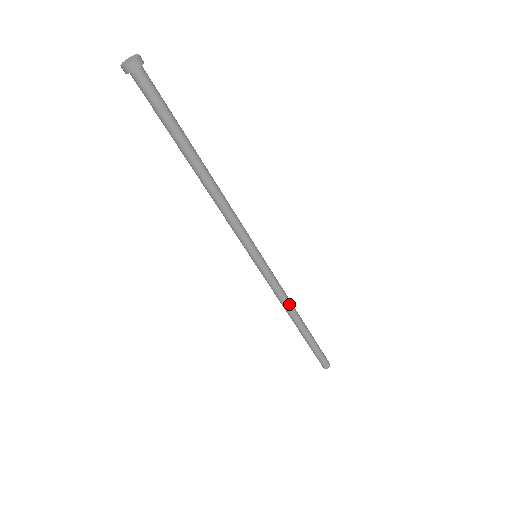
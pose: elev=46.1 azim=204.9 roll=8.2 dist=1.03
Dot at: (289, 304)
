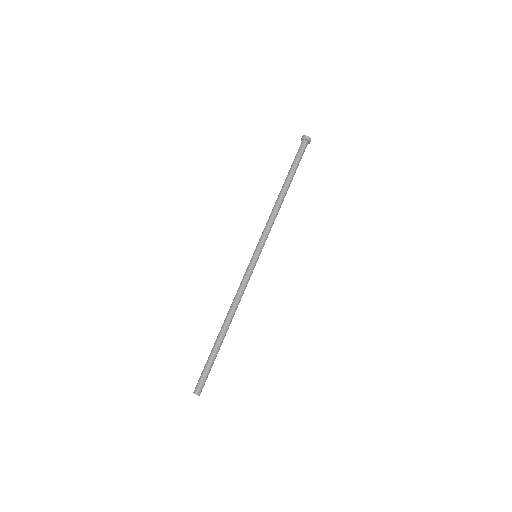
Dot at: (237, 305)
